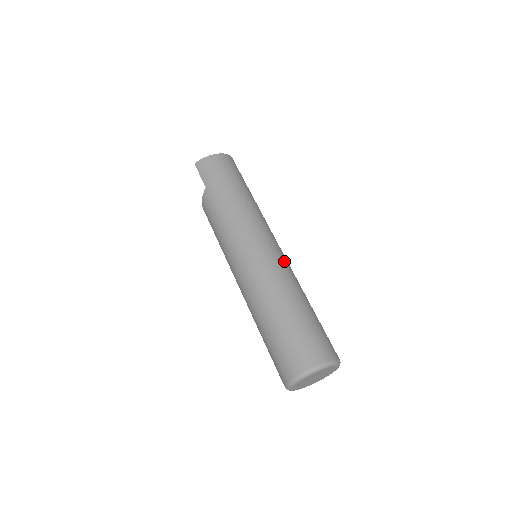
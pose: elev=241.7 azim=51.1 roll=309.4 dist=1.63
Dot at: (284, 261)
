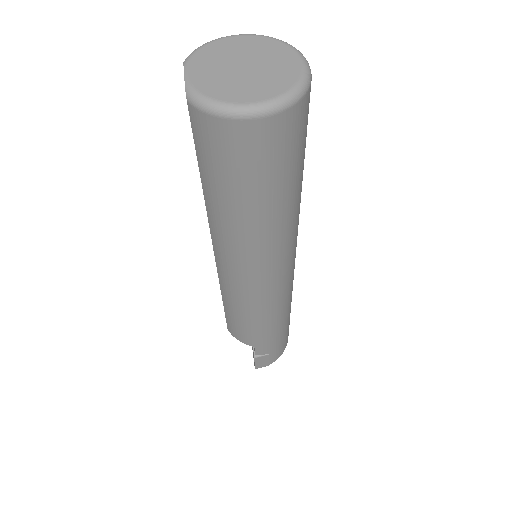
Dot at: occluded
